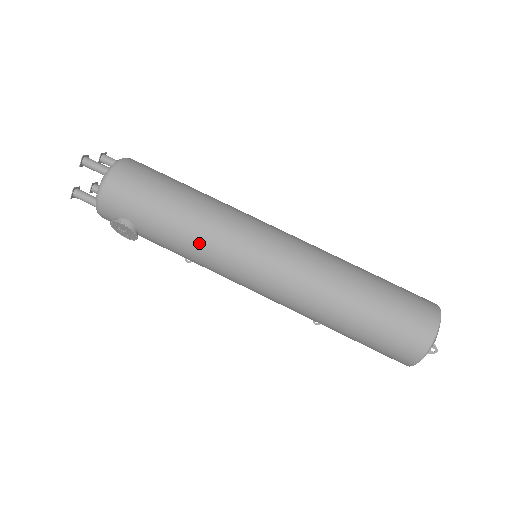
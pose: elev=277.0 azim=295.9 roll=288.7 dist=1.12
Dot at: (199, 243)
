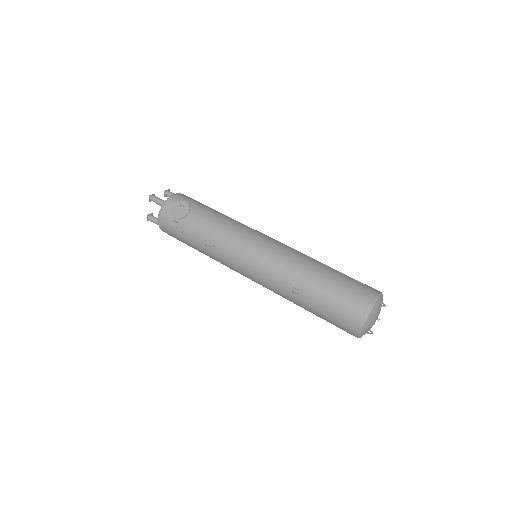
Dot at: (231, 222)
